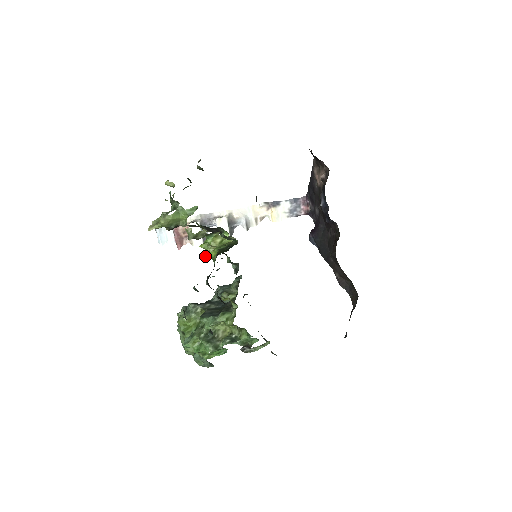
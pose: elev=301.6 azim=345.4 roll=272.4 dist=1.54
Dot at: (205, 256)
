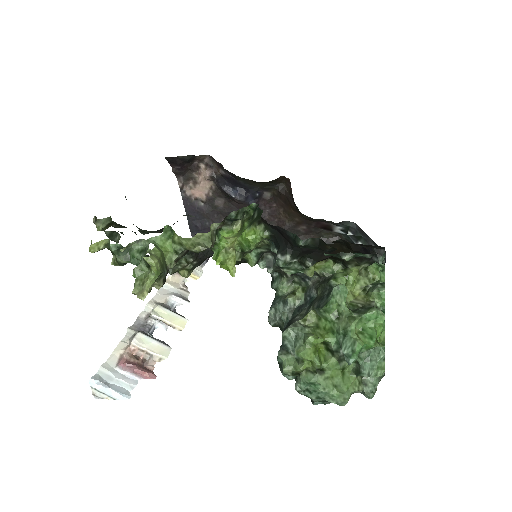
Dot at: (231, 273)
